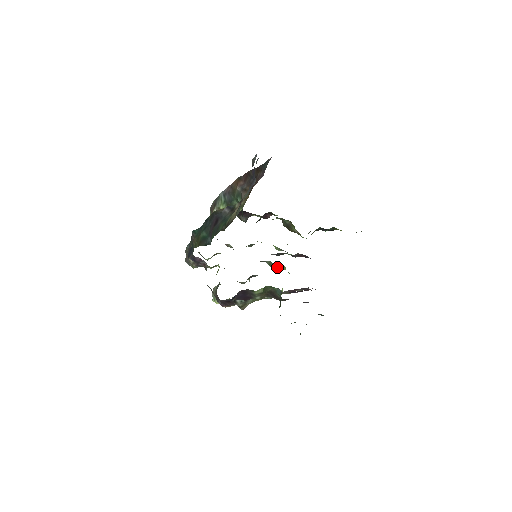
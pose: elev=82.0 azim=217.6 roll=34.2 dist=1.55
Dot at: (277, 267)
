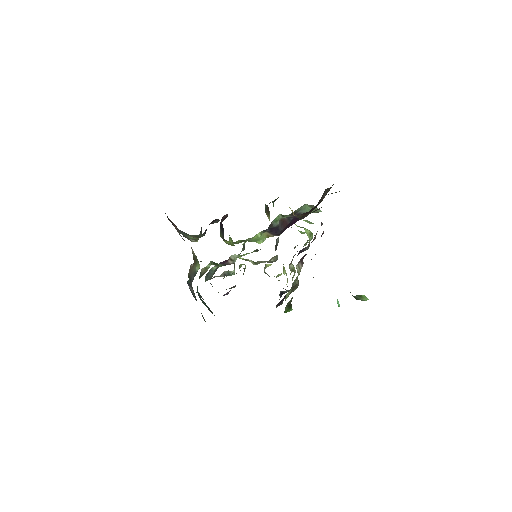
Dot at: occluded
